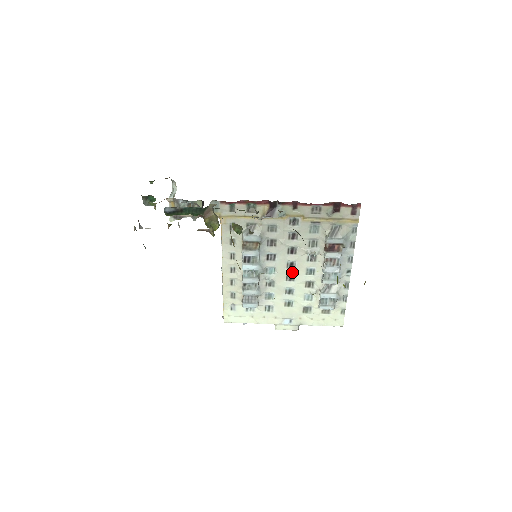
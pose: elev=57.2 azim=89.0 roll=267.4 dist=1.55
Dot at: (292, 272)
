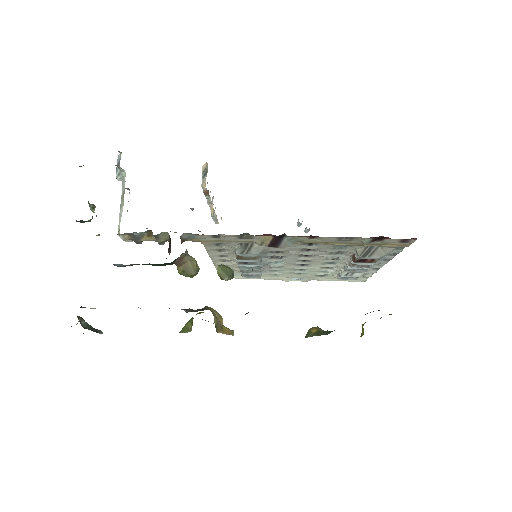
Dot at: (305, 263)
